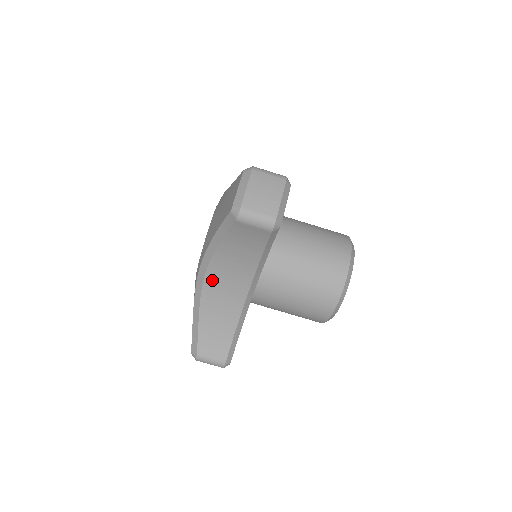
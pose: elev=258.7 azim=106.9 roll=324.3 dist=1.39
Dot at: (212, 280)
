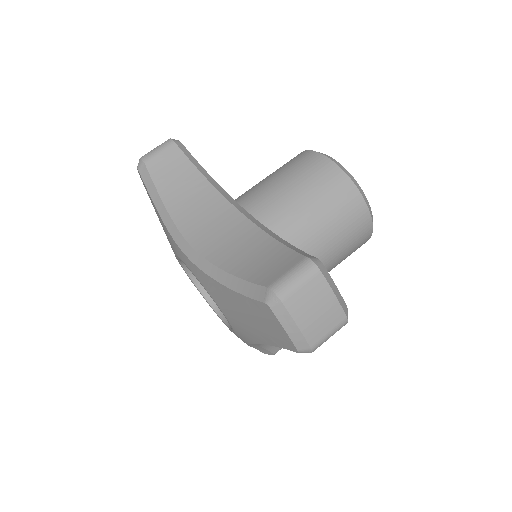
Dot at: (198, 238)
